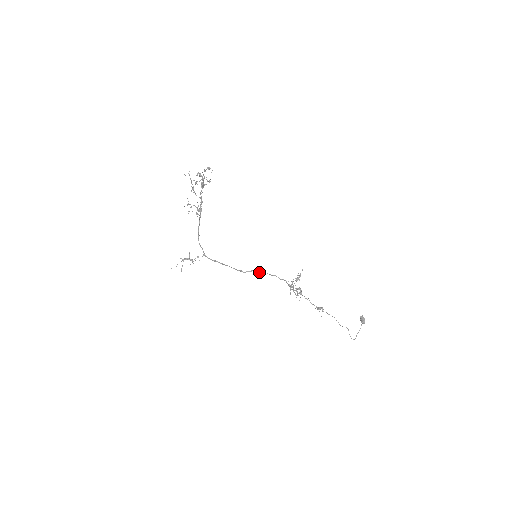
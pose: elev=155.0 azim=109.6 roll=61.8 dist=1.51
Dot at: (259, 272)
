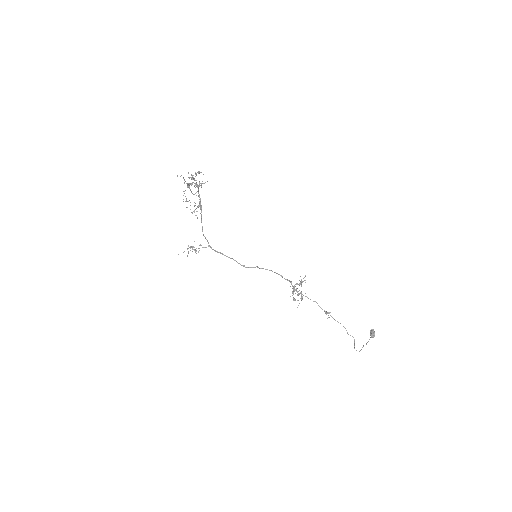
Dot at: occluded
